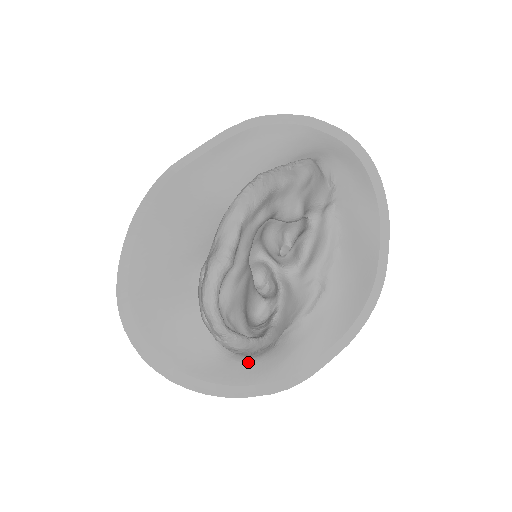
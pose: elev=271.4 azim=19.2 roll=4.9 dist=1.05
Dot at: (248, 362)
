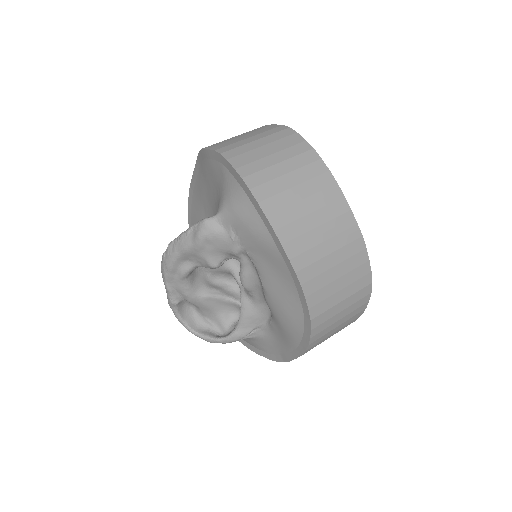
Dot at: occluded
